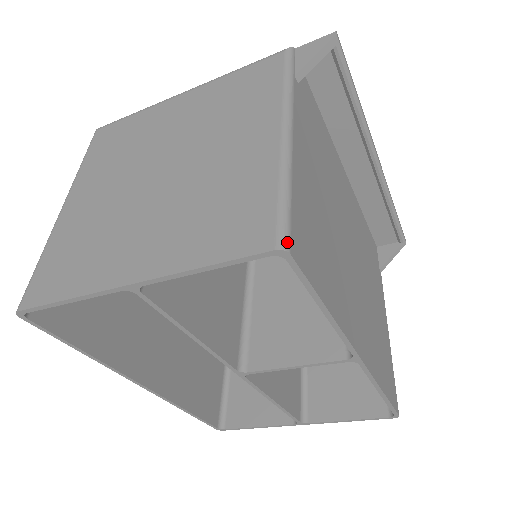
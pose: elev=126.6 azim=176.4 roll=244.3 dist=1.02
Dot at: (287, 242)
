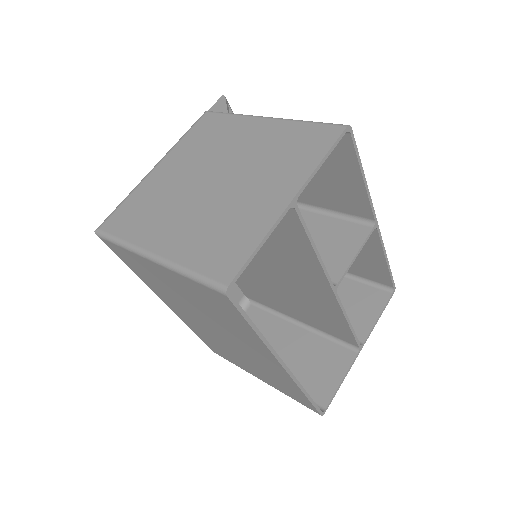
Dot at: (345, 125)
